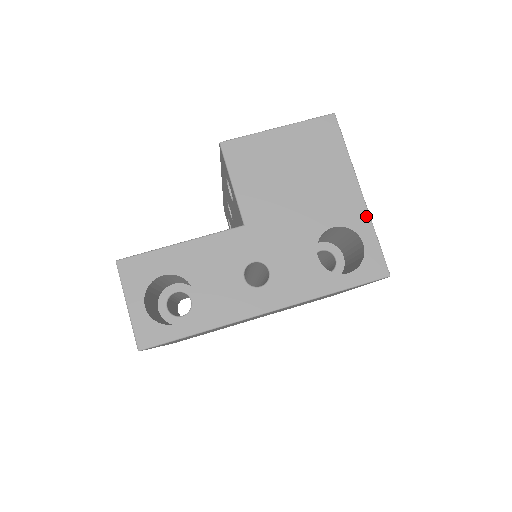
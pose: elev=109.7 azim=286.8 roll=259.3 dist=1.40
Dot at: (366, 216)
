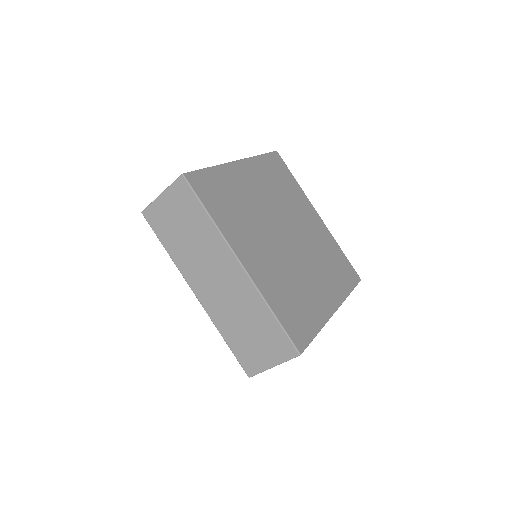
Dot at: occluded
